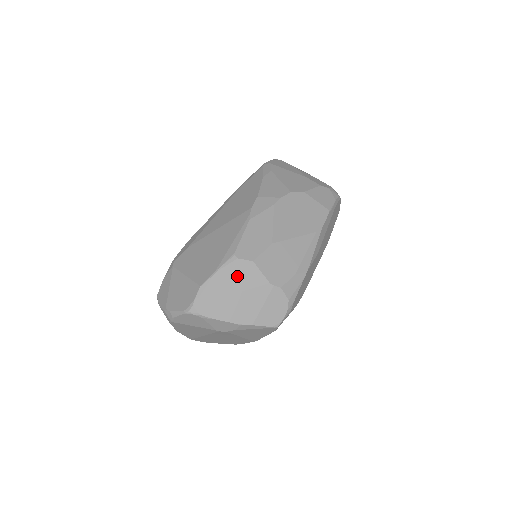
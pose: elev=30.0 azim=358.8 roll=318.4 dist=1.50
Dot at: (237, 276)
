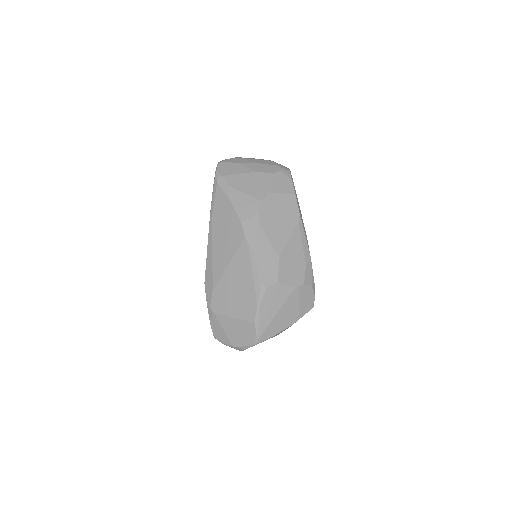
Dot at: (273, 299)
